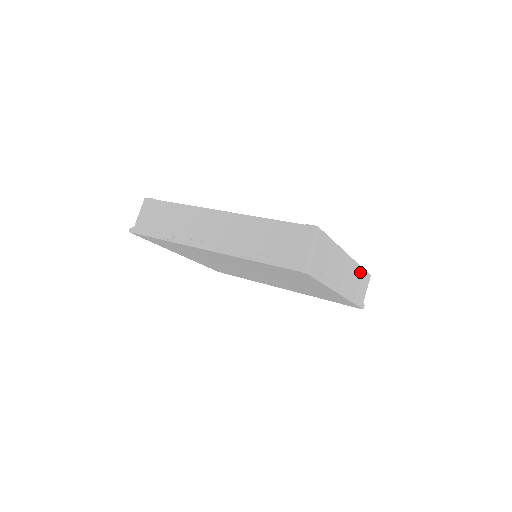
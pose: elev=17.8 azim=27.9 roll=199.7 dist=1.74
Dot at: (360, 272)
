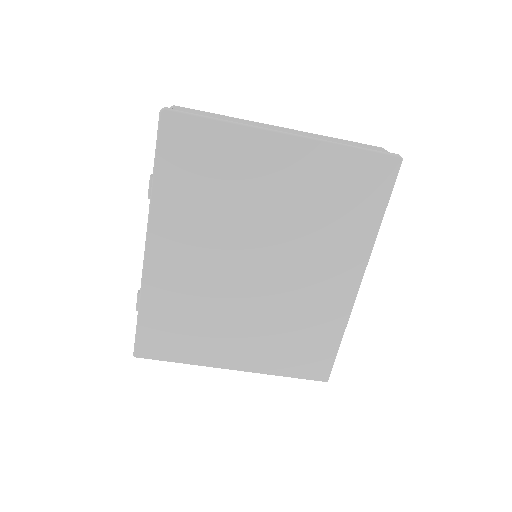
Dot at: occluded
